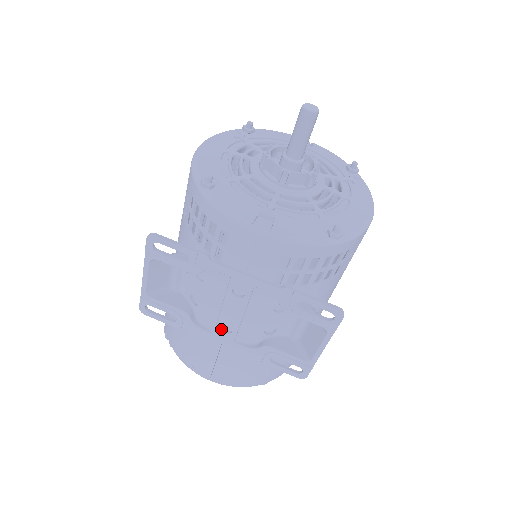
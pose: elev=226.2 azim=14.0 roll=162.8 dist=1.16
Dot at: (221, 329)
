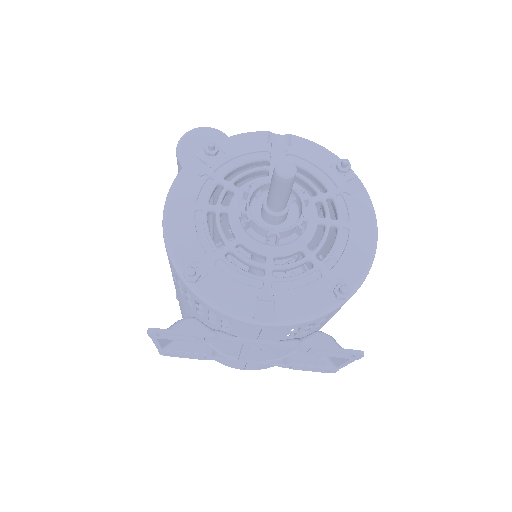
Dot at: (244, 359)
